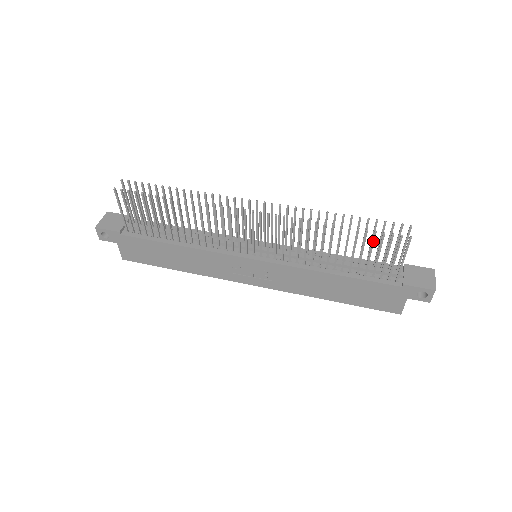
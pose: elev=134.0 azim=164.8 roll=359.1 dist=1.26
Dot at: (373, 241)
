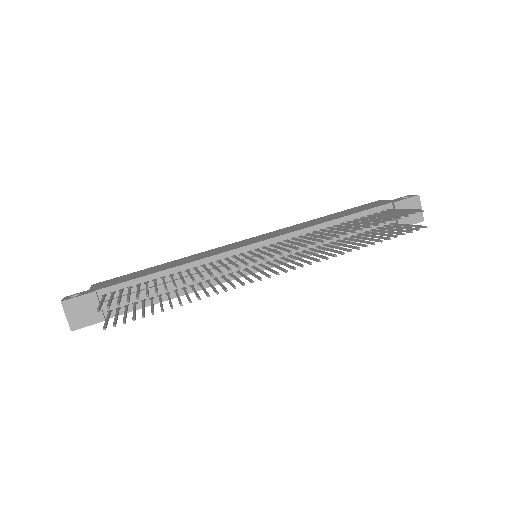
Dot at: (390, 236)
